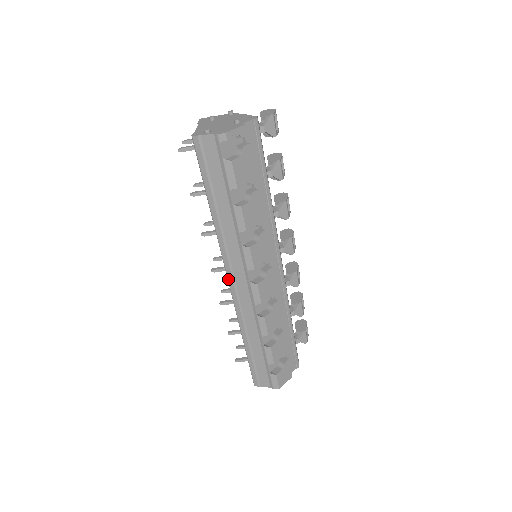
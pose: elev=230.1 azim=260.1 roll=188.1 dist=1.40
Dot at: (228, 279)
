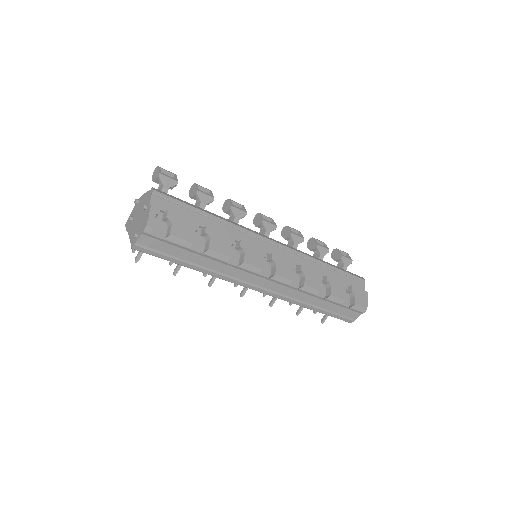
Dot at: occluded
